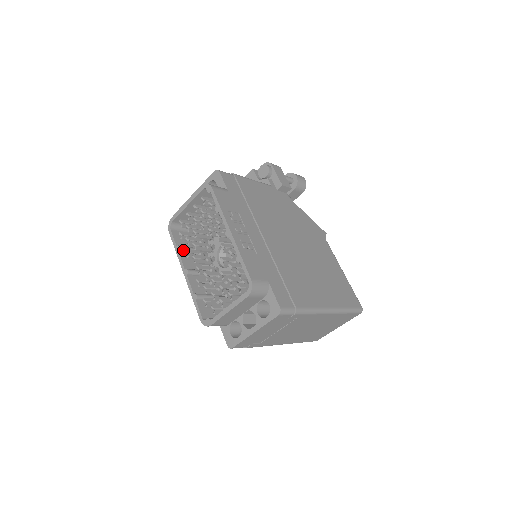
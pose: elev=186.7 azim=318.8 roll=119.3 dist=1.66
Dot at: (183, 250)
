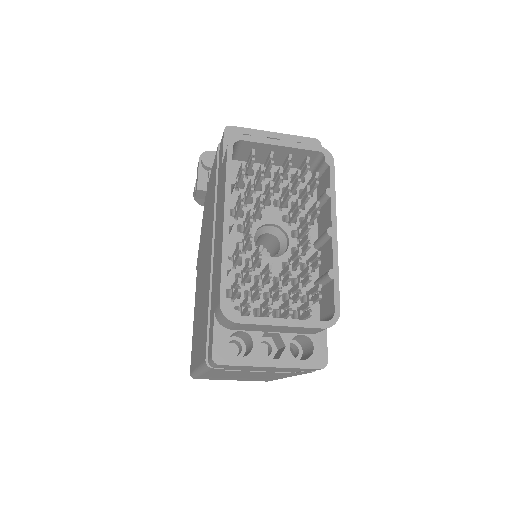
Dot at: (233, 187)
